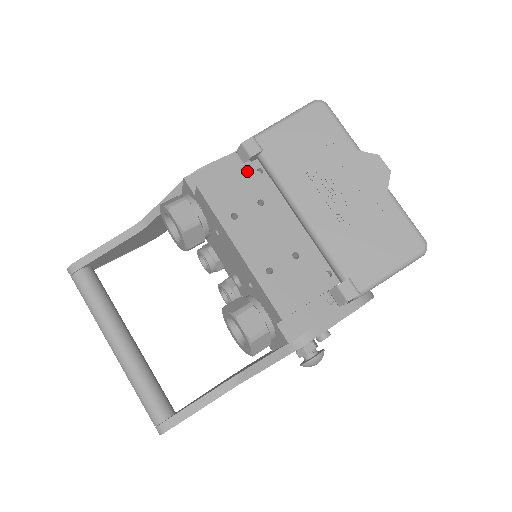
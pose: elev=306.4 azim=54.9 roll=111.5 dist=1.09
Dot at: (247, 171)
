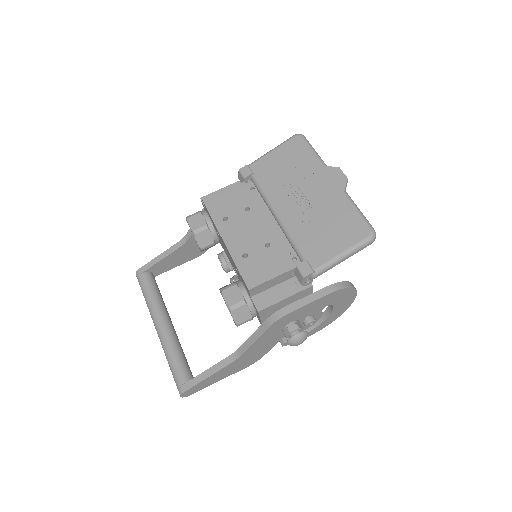
Dot at: (241, 189)
